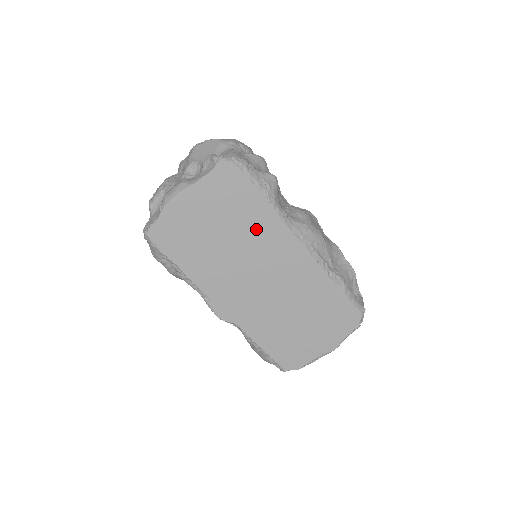
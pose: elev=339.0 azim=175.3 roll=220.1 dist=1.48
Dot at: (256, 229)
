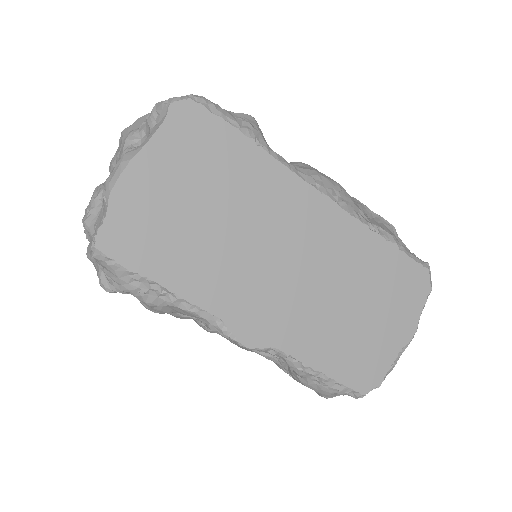
Dot at: (255, 190)
